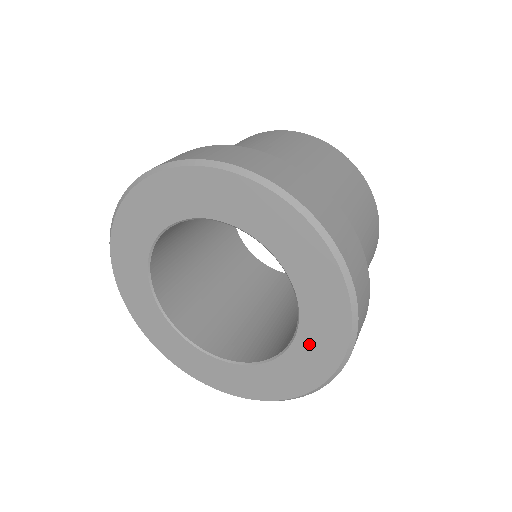
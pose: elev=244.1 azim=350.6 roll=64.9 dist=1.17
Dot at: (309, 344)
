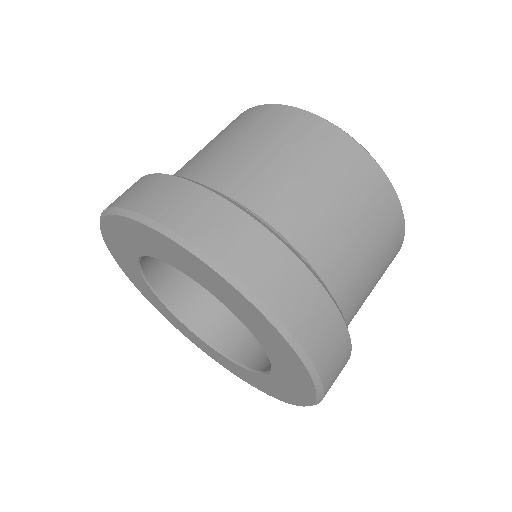
Dot at: (282, 368)
